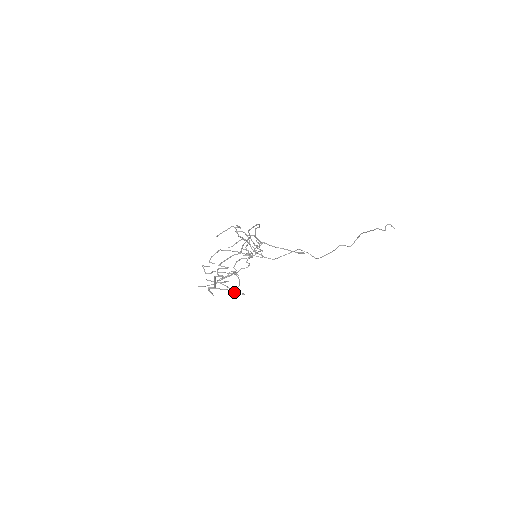
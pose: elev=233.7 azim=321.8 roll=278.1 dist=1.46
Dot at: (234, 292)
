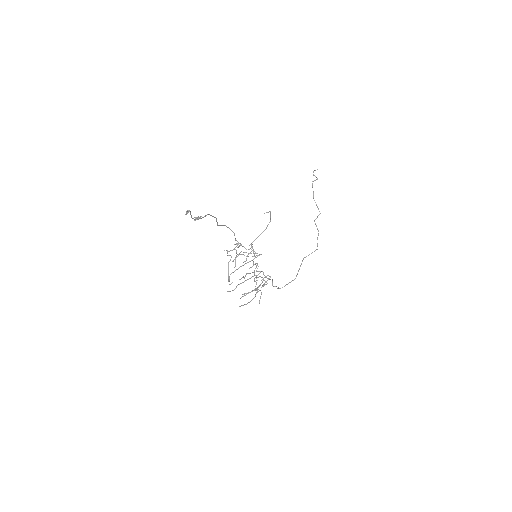
Dot at: (261, 280)
